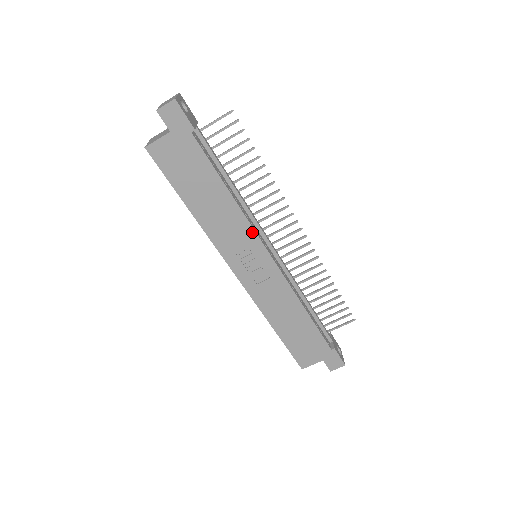
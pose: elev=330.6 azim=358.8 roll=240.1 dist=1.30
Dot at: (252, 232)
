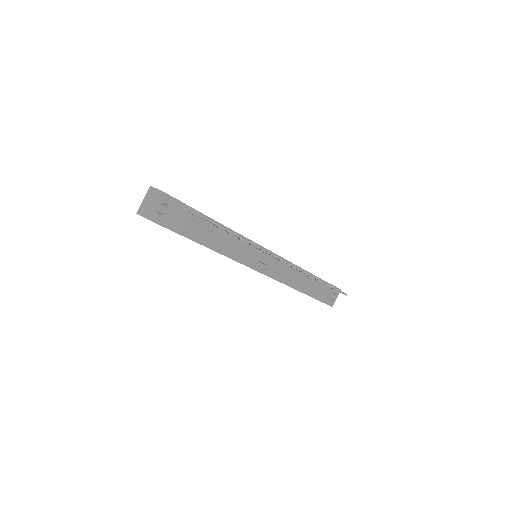
Dot at: (240, 263)
